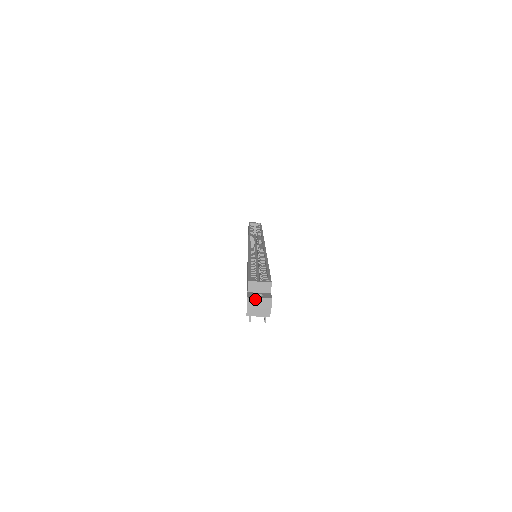
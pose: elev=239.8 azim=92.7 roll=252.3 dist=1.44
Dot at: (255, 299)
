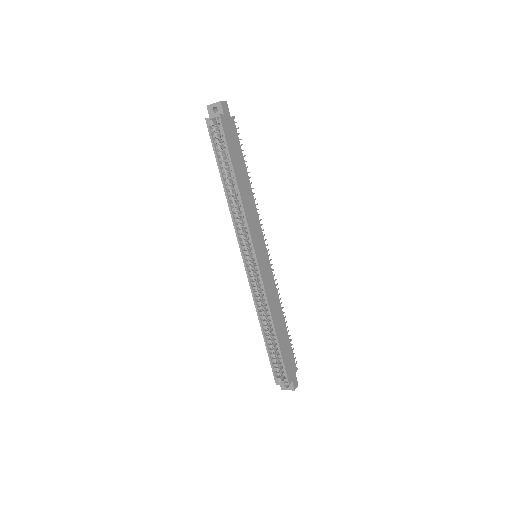
Dot at: occluded
